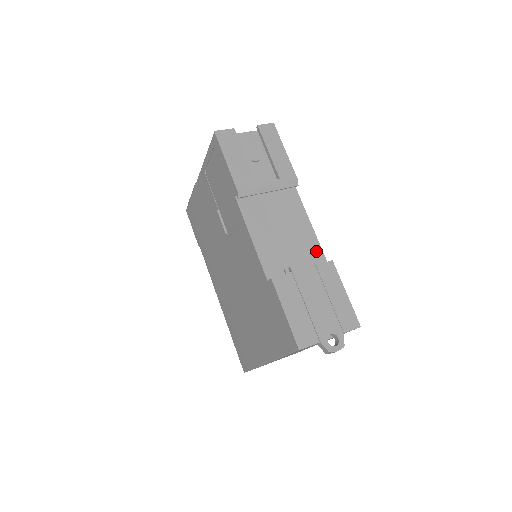
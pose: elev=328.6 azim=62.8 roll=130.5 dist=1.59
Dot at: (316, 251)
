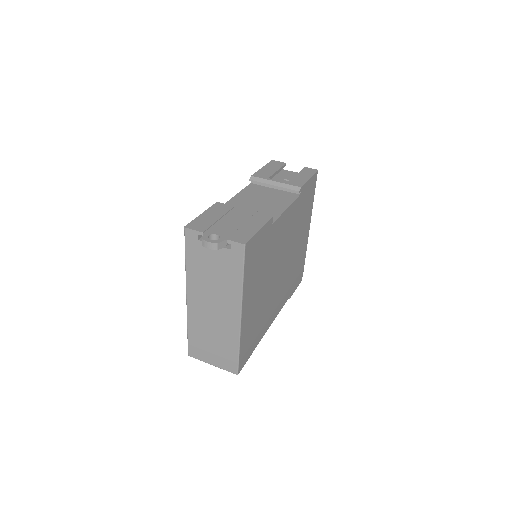
Dot at: occluded
